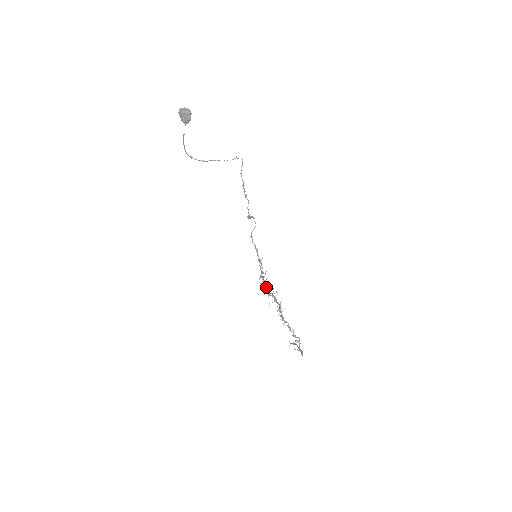
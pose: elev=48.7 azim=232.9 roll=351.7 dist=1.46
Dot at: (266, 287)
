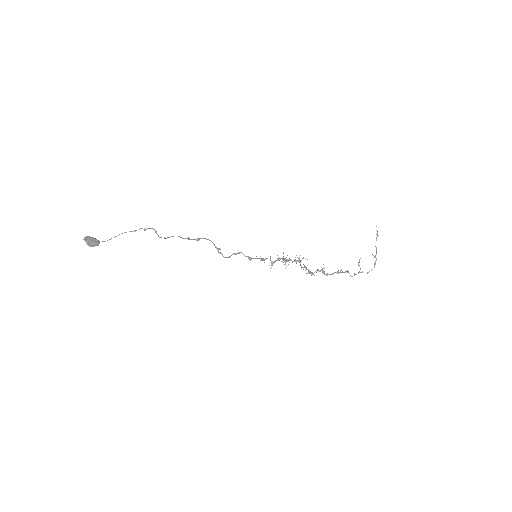
Dot at: (288, 261)
